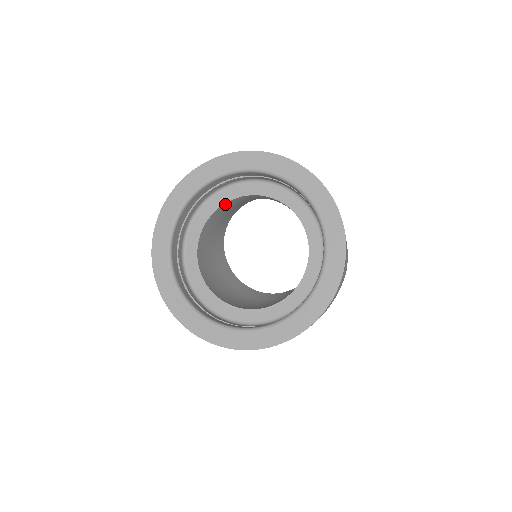
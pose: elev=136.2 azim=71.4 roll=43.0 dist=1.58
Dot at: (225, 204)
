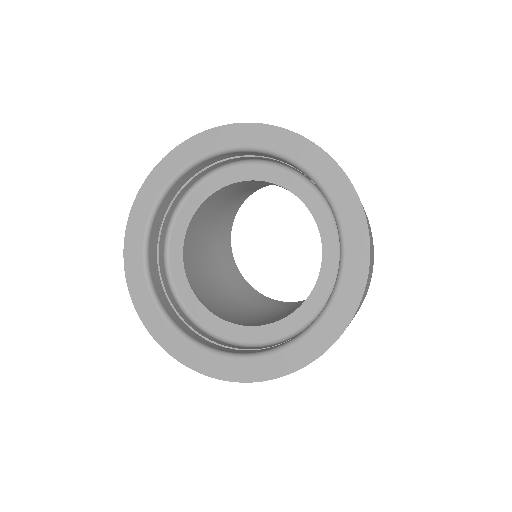
Dot at: (246, 181)
